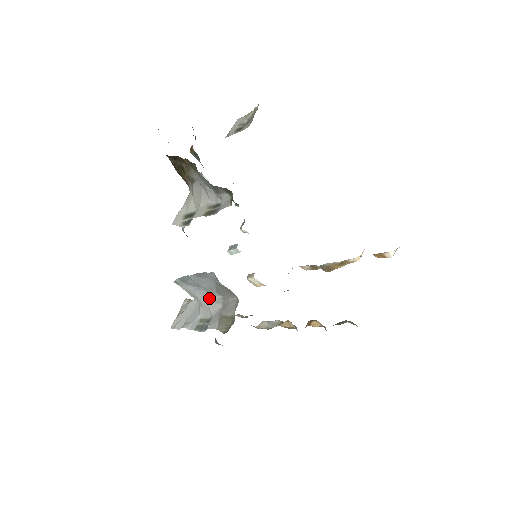
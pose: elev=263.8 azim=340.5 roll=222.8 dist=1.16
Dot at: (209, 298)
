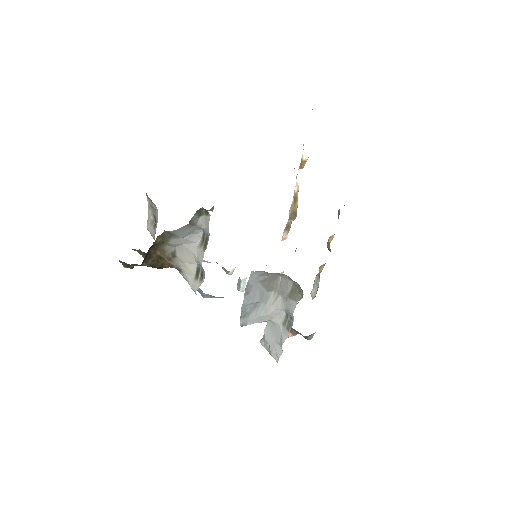
Dot at: (269, 305)
